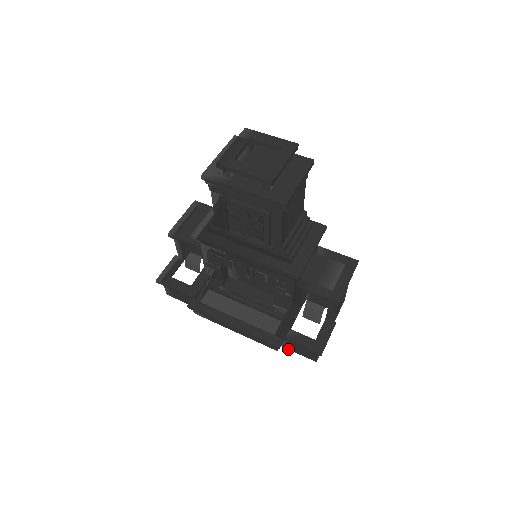
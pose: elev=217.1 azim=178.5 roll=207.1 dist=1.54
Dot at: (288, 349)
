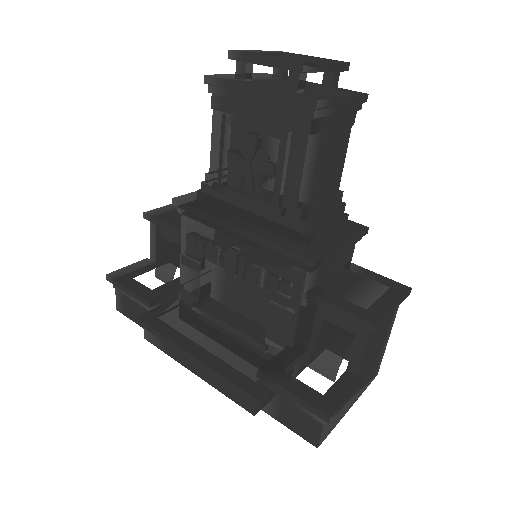
Dot at: (273, 417)
